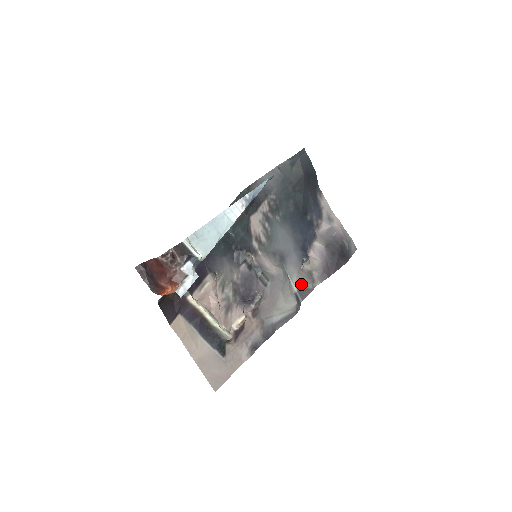
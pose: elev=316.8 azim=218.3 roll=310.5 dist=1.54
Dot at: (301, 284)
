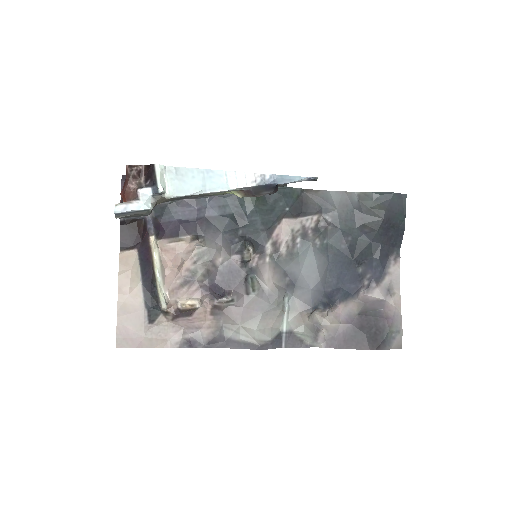
Dot at: (297, 329)
